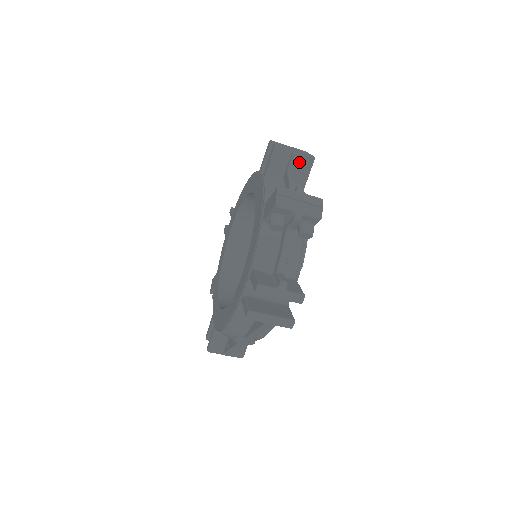
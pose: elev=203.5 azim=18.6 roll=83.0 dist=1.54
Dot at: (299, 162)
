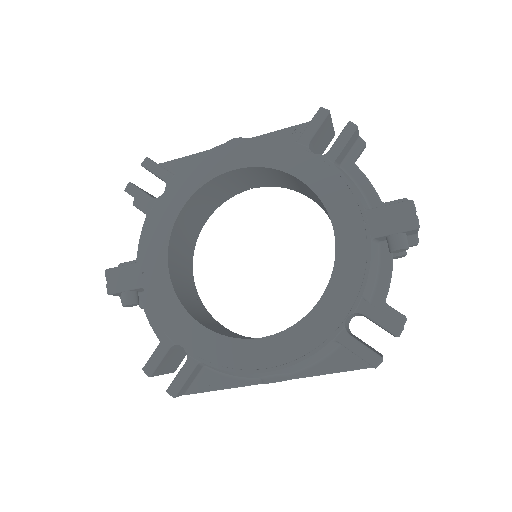
Dot at: occluded
